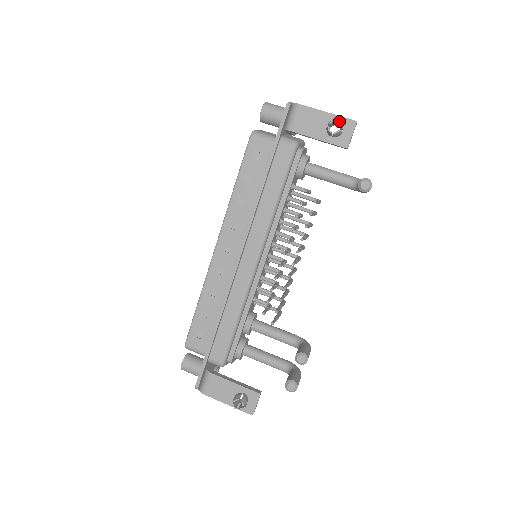
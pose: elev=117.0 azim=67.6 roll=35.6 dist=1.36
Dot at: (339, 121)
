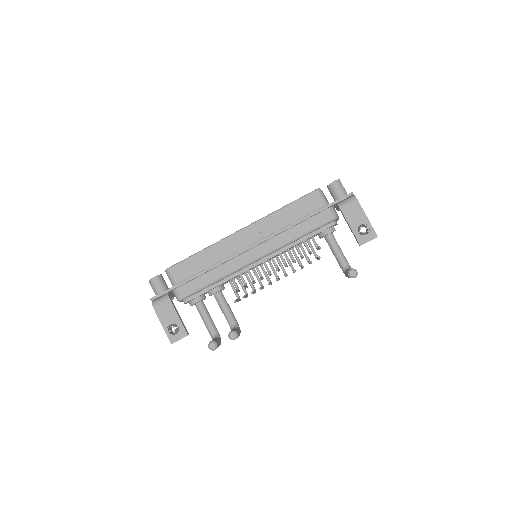
Dot at: occluded
